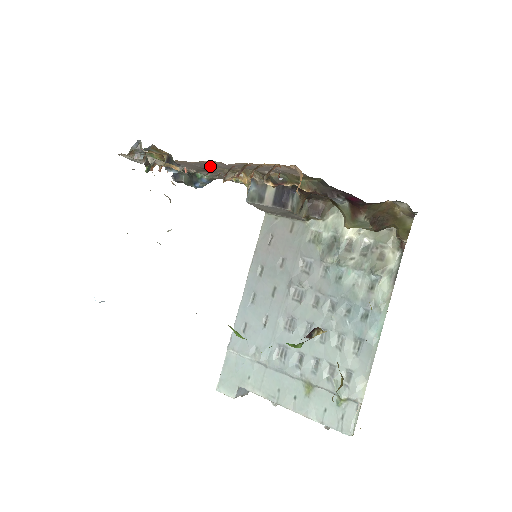
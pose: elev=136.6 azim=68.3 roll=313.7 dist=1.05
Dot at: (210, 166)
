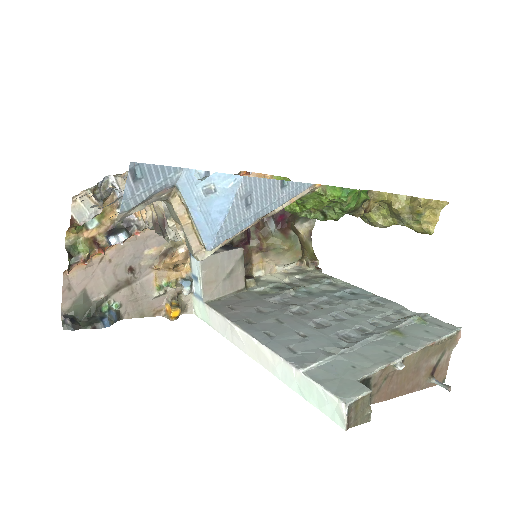
Dot at: (147, 248)
